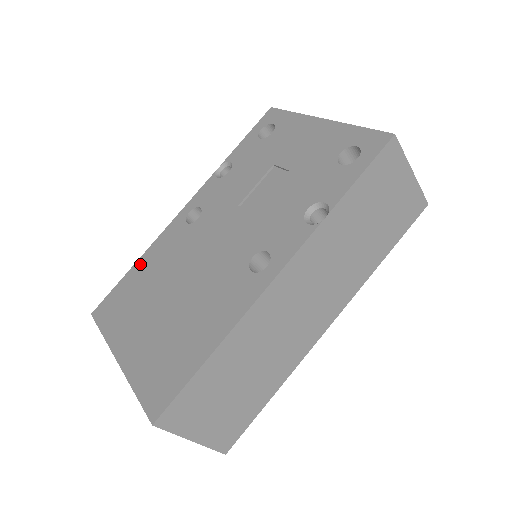
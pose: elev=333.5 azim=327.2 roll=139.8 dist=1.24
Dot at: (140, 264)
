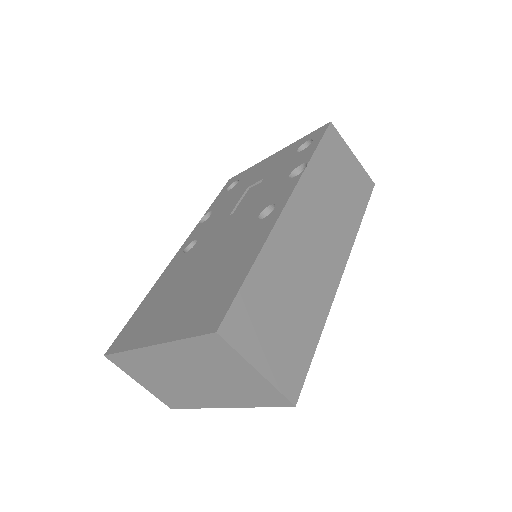
Dot at: (148, 297)
